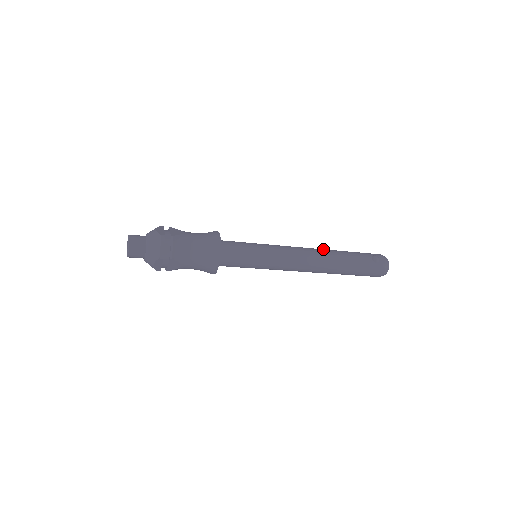
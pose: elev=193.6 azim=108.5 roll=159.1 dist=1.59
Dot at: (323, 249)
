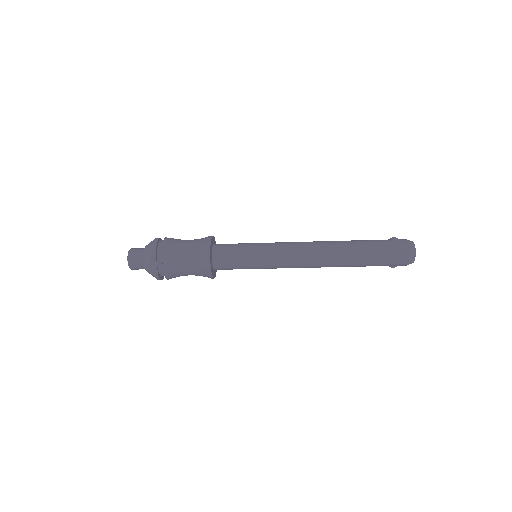
Dot at: occluded
